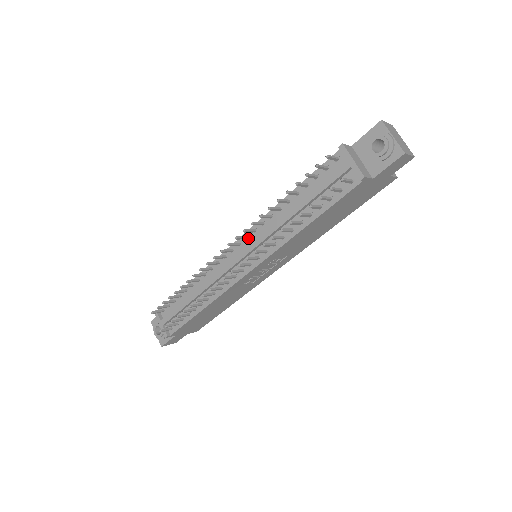
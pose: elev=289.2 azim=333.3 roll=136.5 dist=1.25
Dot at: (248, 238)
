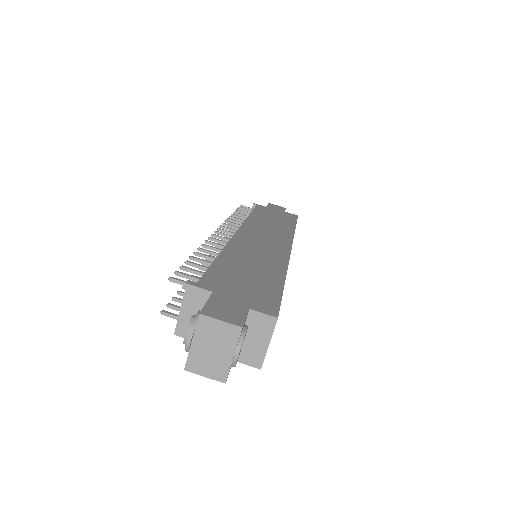
Dot at: occluded
